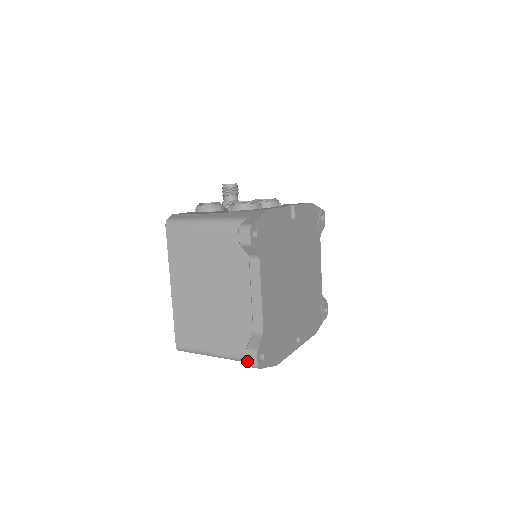
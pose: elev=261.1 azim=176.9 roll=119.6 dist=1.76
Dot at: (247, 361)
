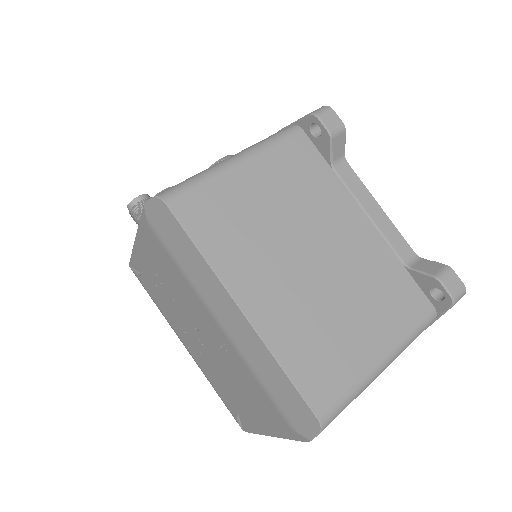
Dot at: (451, 292)
